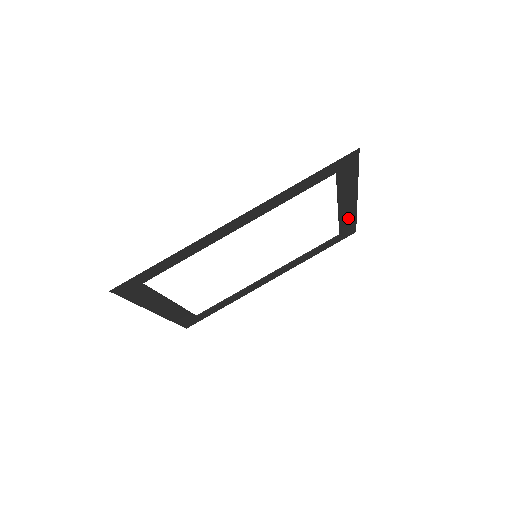
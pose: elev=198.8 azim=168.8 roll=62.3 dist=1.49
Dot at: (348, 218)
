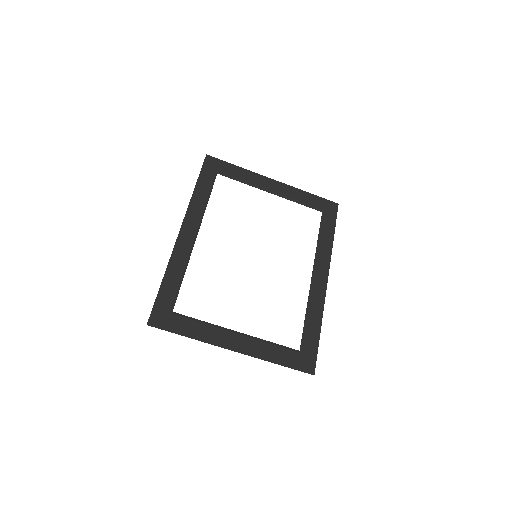
Dot at: (300, 196)
